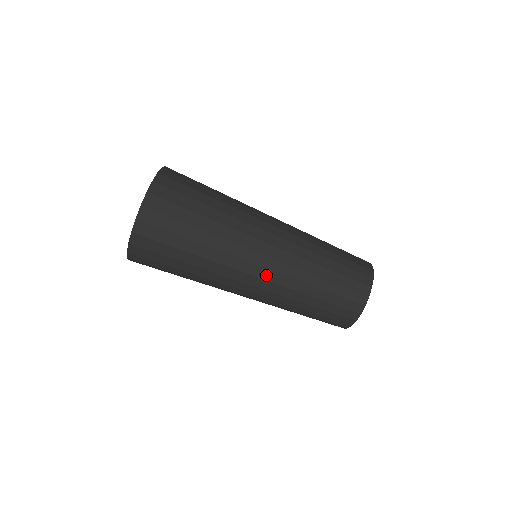
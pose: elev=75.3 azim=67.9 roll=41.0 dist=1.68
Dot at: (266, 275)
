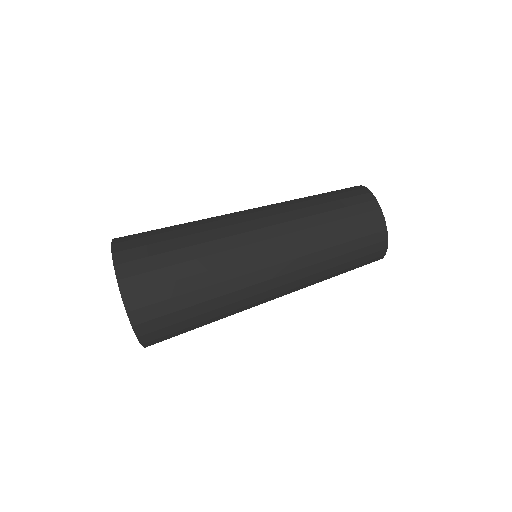
Dot at: (281, 270)
